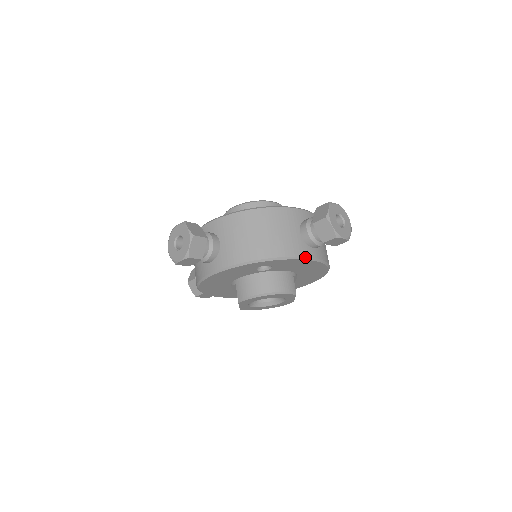
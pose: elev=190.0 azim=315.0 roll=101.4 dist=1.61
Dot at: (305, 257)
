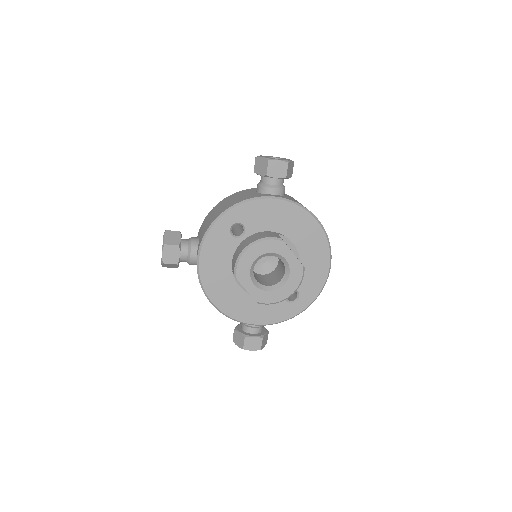
Dot at: (261, 197)
